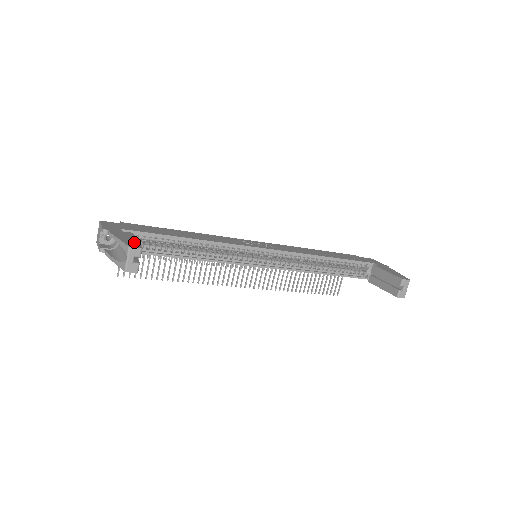
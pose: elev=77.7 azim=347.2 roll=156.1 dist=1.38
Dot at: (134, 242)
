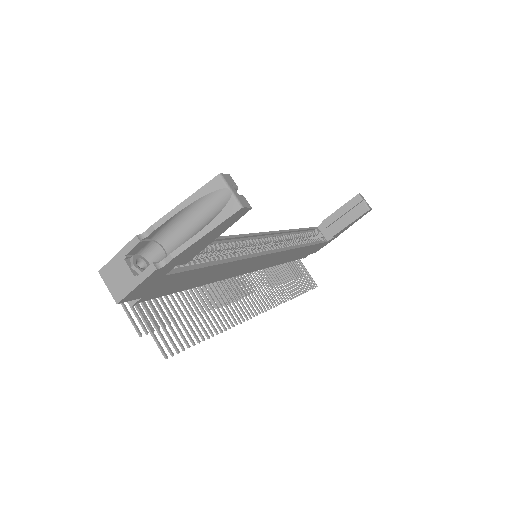
Dot at: occluded
